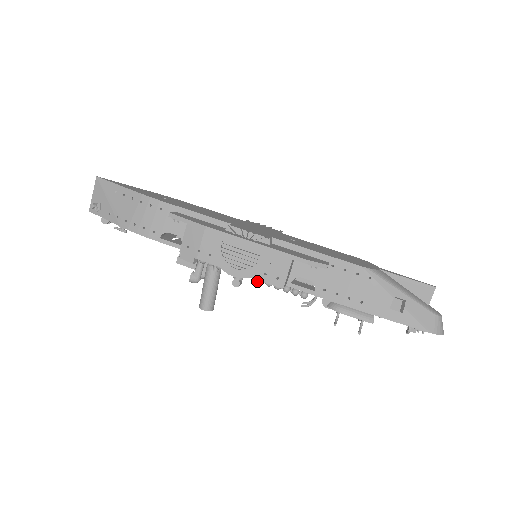
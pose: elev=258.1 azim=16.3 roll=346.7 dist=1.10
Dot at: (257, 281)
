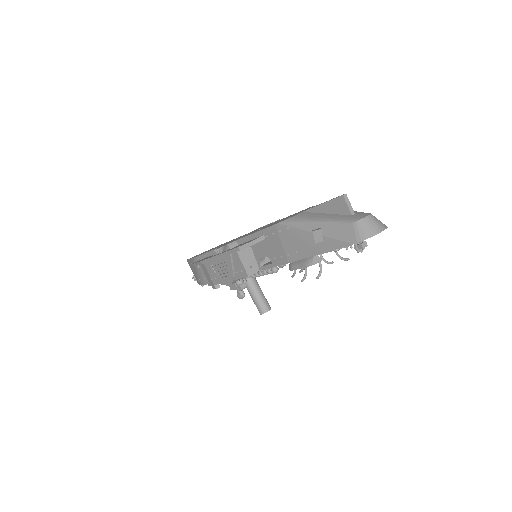
Dot at: (252, 277)
